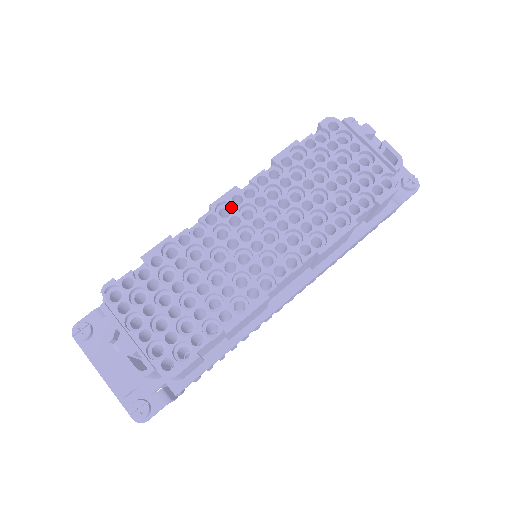
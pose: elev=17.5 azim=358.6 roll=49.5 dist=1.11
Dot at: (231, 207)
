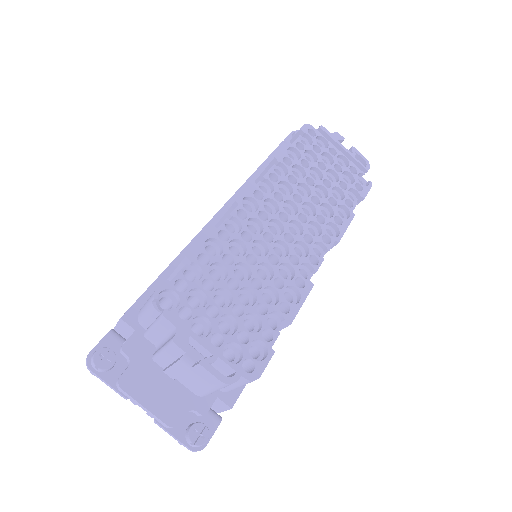
Dot at: (252, 203)
